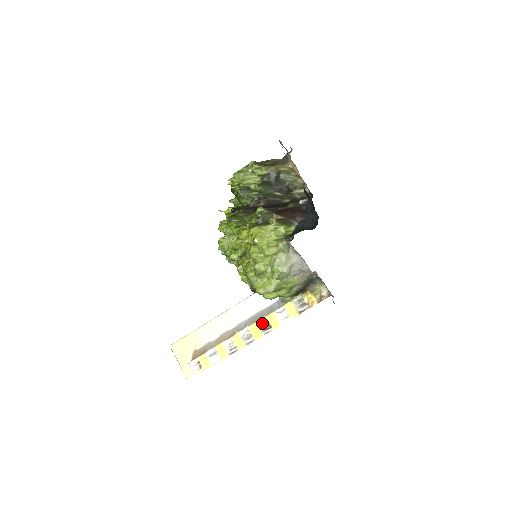
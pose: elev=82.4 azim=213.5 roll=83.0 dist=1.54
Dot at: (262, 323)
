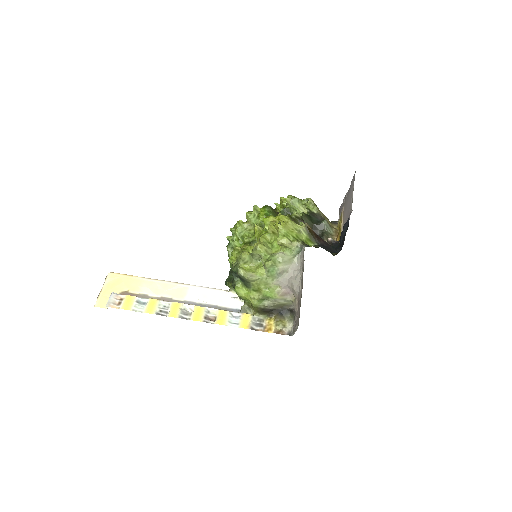
Dot at: (210, 312)
